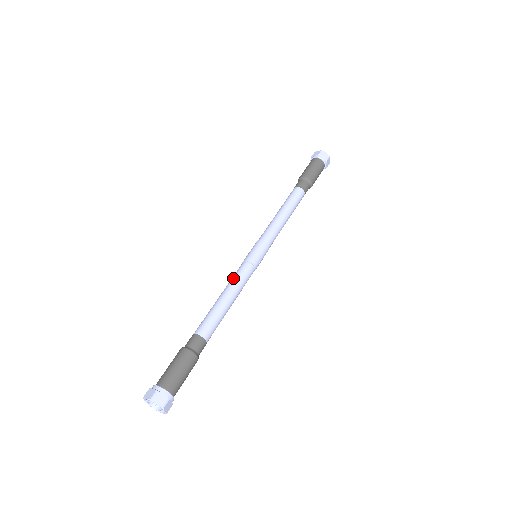
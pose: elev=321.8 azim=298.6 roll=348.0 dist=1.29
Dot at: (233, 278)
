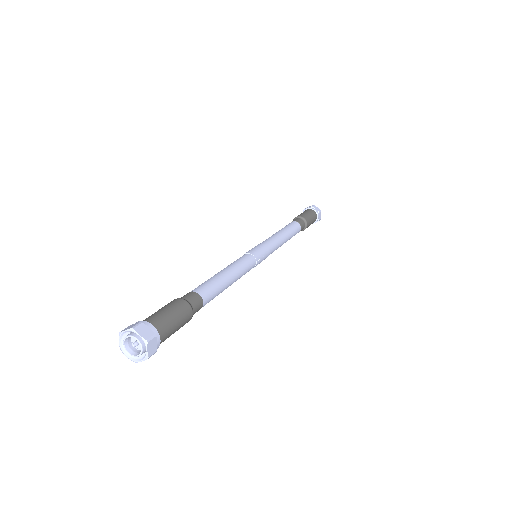
Dot at: (233, 262)
